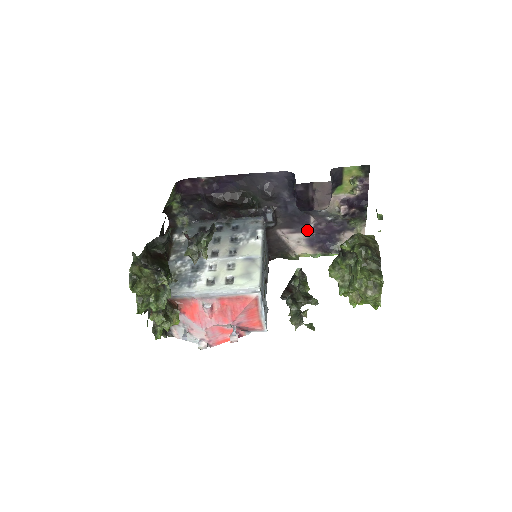
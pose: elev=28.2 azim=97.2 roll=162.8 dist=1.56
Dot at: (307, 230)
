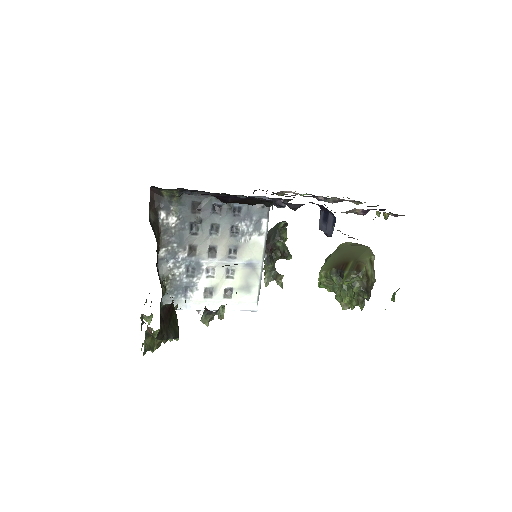
Dot at: occluded
